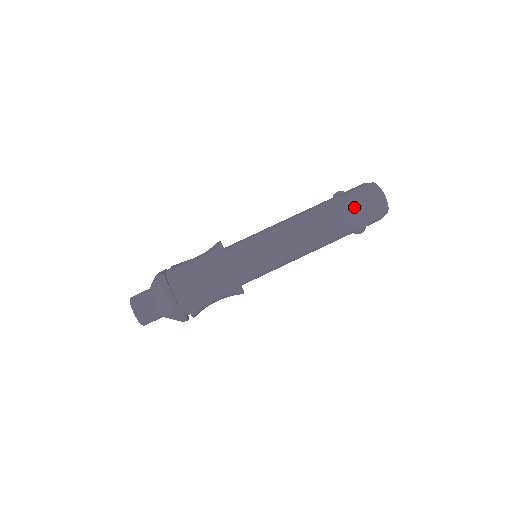
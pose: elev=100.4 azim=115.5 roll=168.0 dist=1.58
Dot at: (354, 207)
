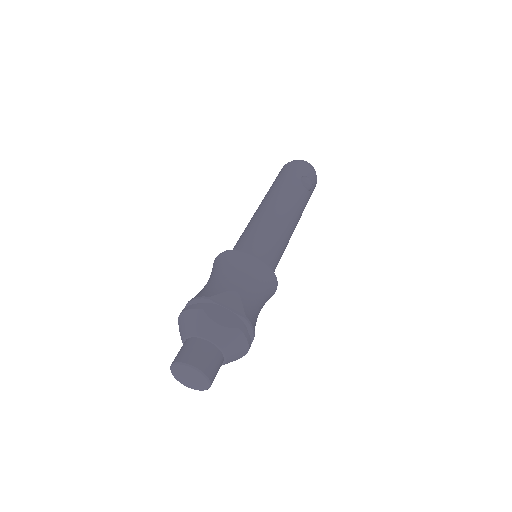
Dot at: (284, 174)
